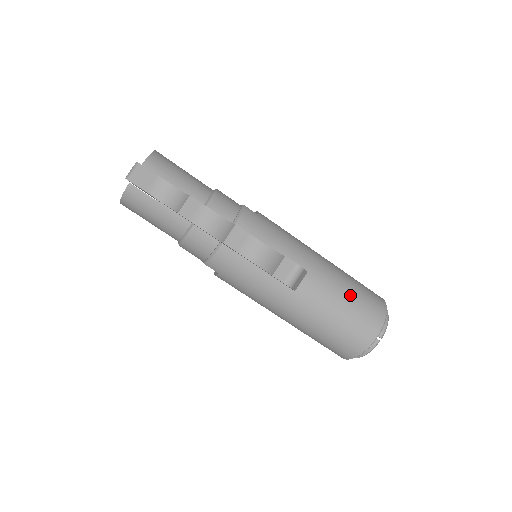
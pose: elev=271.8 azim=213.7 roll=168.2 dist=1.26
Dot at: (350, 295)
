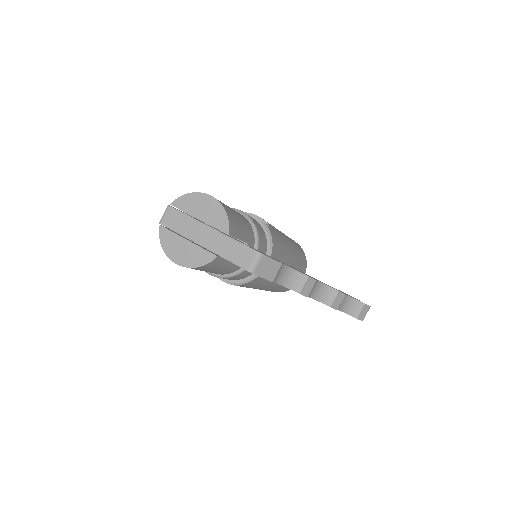
Dot at: (300, 259)
